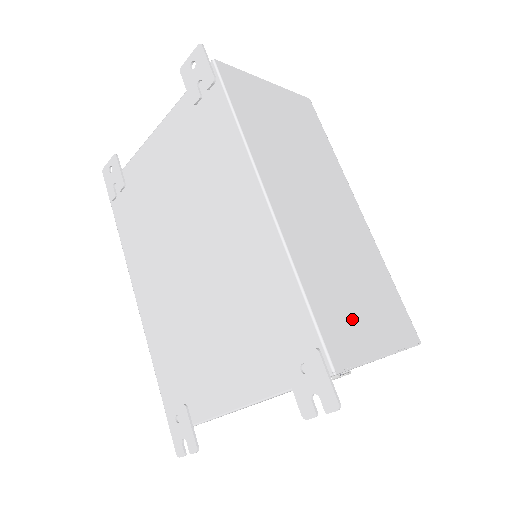
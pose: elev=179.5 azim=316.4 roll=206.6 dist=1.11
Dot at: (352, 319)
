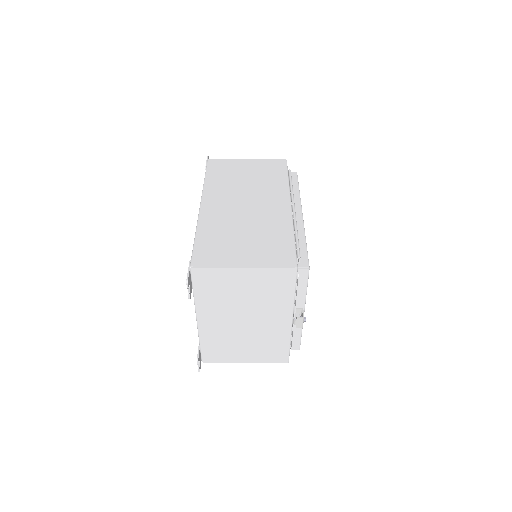
Dot at: (227, 250)
